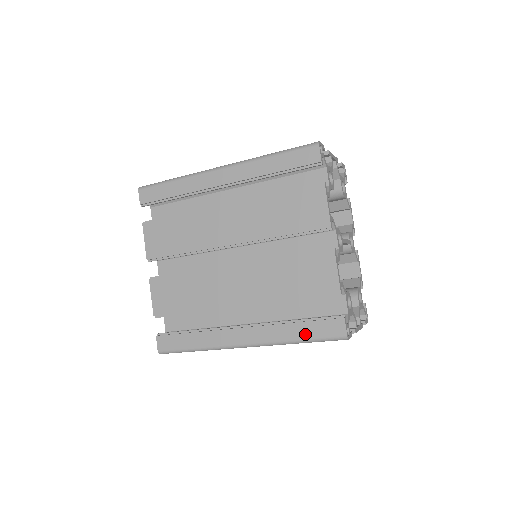
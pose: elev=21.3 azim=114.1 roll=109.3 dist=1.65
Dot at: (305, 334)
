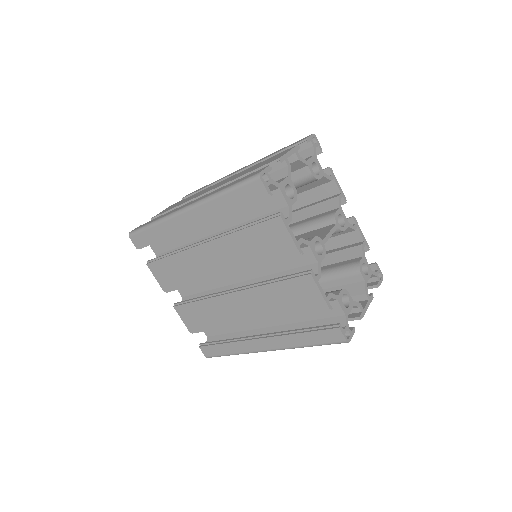
Dot at: (311, 341)
